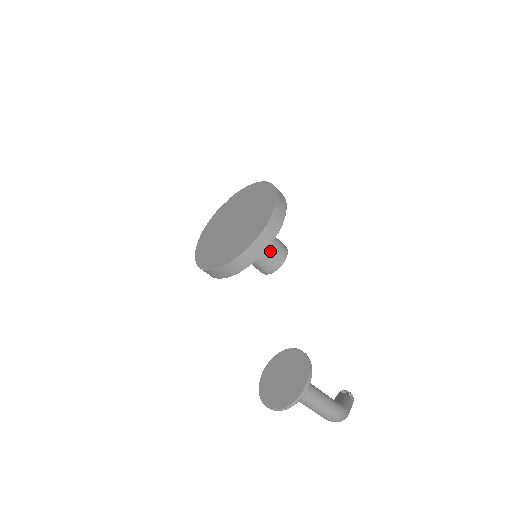
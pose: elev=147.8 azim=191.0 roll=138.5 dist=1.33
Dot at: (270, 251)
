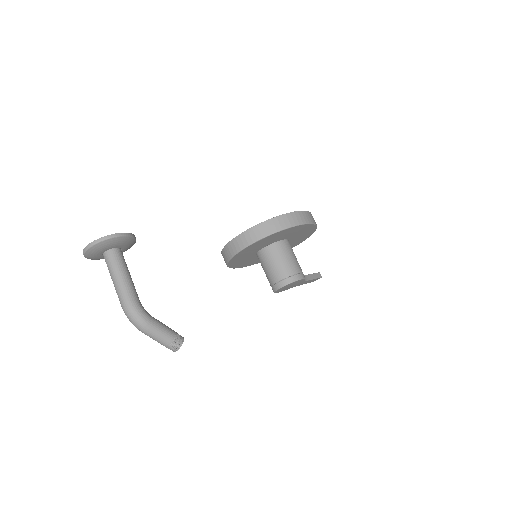
Dot at: (278, 266)
